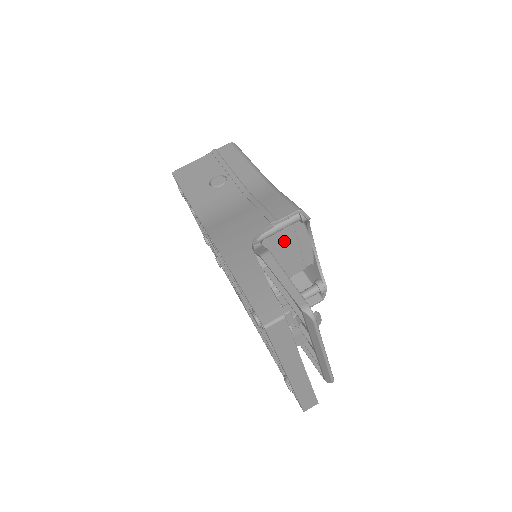
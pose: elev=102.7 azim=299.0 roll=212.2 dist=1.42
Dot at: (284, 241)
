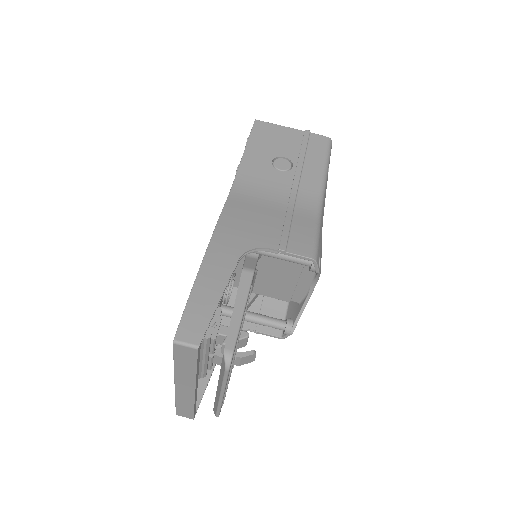
Dot at: (286, 267)
